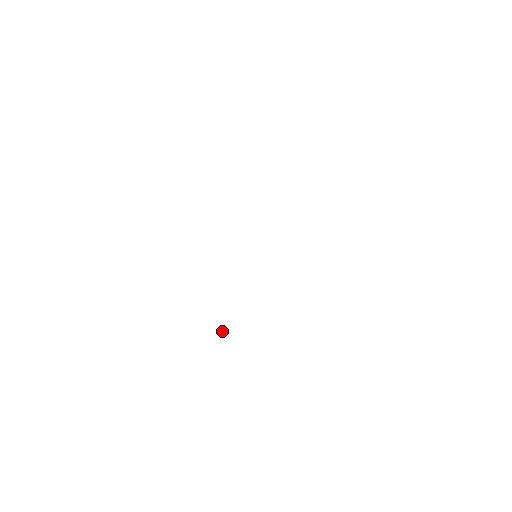
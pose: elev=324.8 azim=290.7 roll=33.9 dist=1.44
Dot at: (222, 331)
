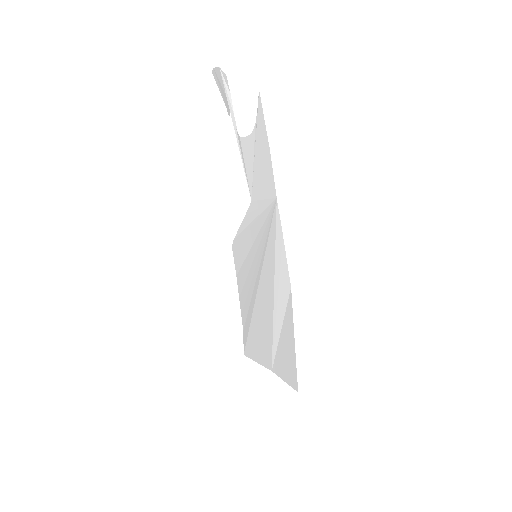
Dot at: (296, 347)
